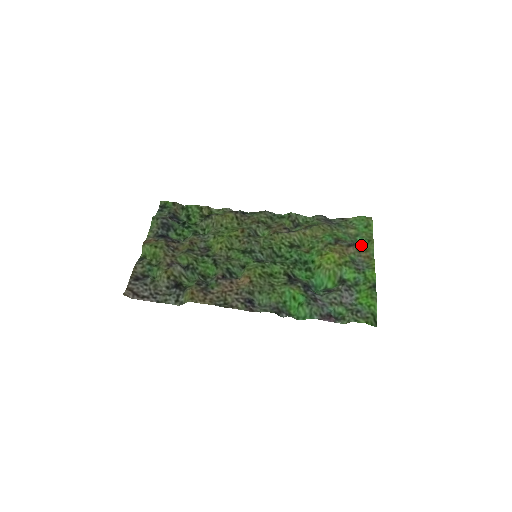
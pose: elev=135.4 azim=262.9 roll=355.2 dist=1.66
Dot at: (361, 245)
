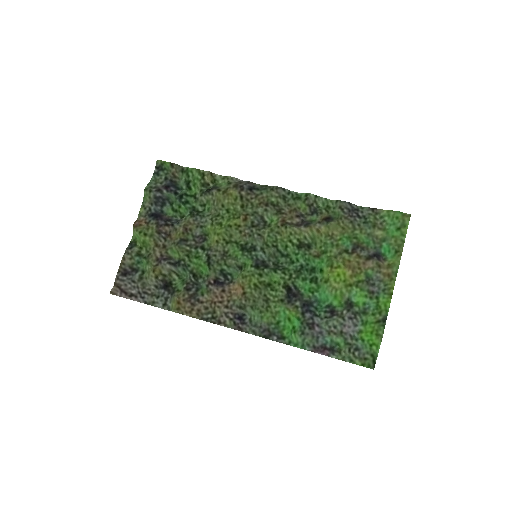
Dot at: (386, 253)
